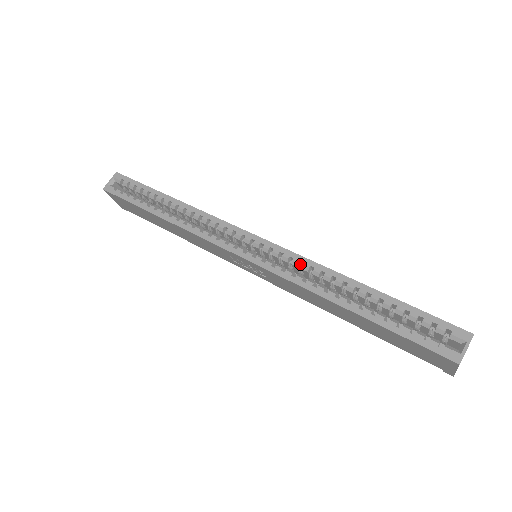
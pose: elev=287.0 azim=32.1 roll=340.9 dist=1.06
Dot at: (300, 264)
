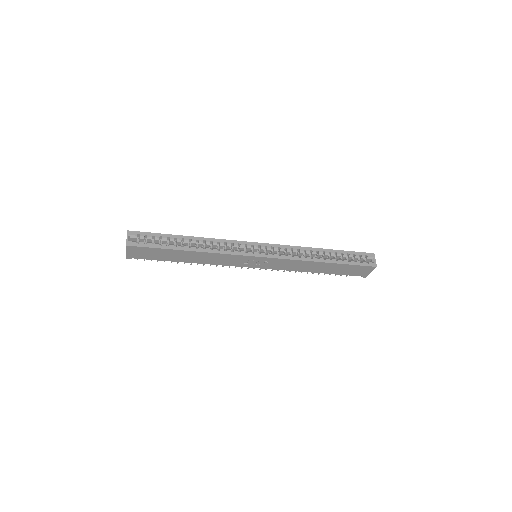
Dot at: (290, 250)
